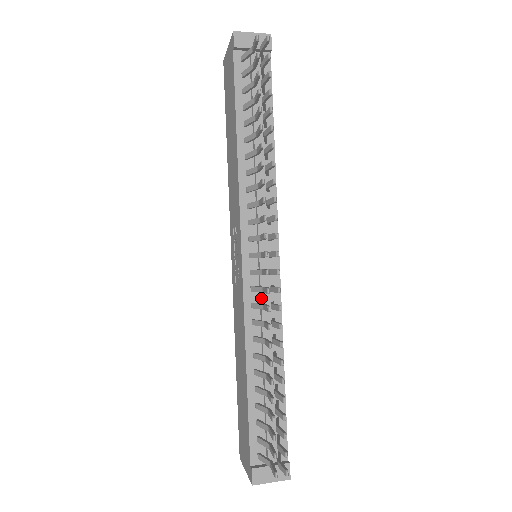
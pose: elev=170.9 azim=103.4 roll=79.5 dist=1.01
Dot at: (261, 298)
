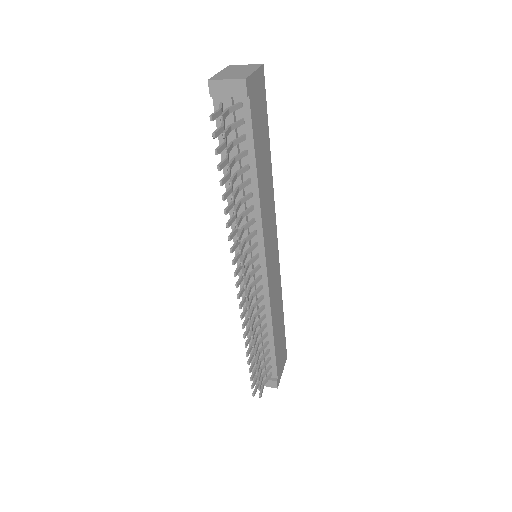
Dot at: occluded
